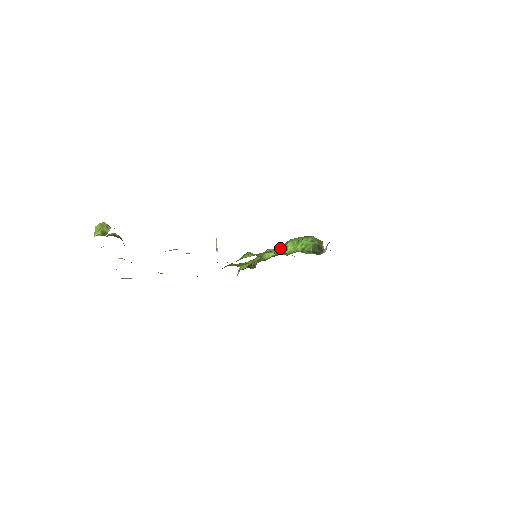
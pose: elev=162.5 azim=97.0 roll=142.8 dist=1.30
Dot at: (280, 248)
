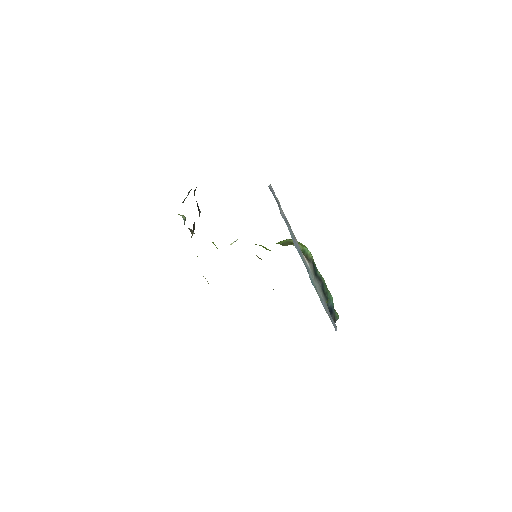
Dot at: occluded
